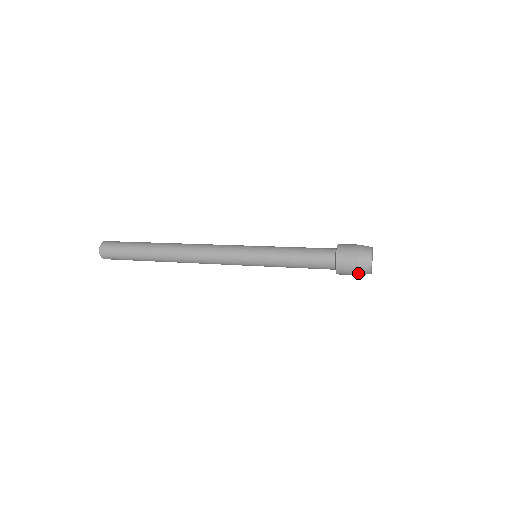
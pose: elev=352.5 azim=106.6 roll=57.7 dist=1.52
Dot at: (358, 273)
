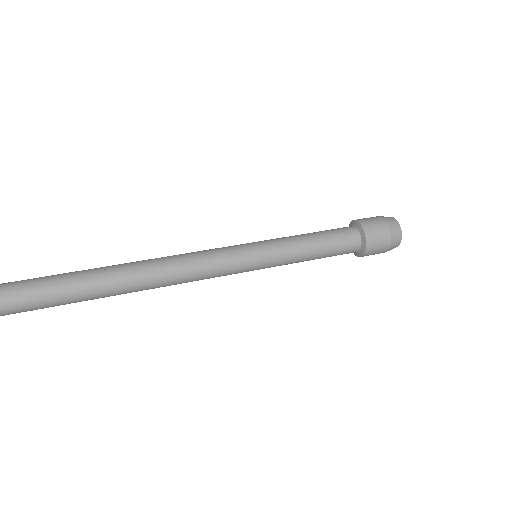
Dot at: (389, 245)
